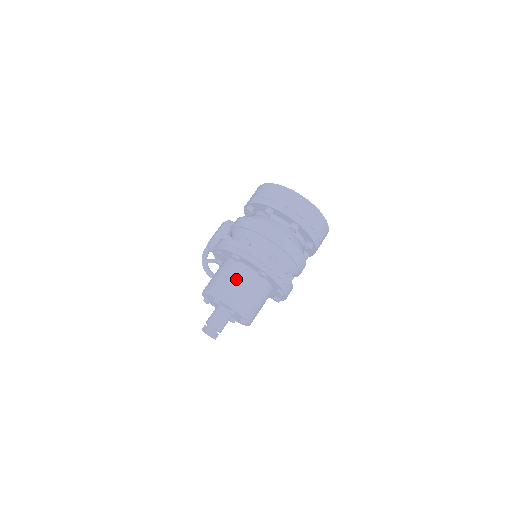
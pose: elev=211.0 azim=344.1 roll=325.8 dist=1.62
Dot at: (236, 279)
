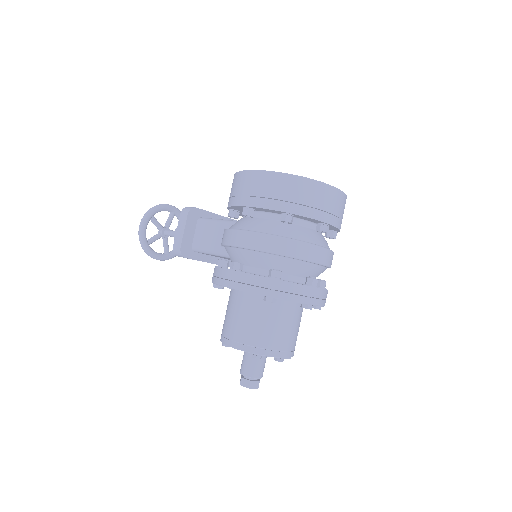
Dot at: (274, 322)
